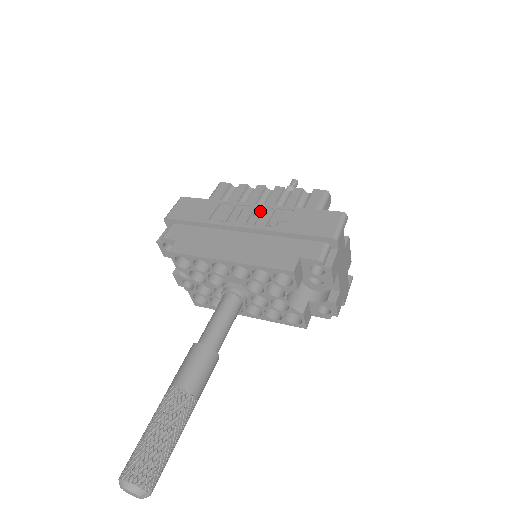
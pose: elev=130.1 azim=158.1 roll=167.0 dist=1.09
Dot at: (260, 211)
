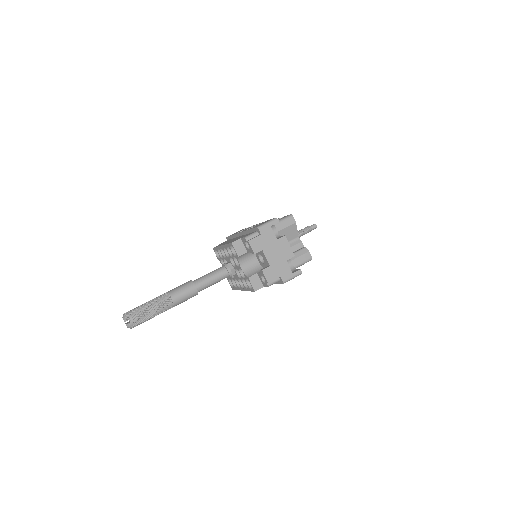
Dot at: occluded
